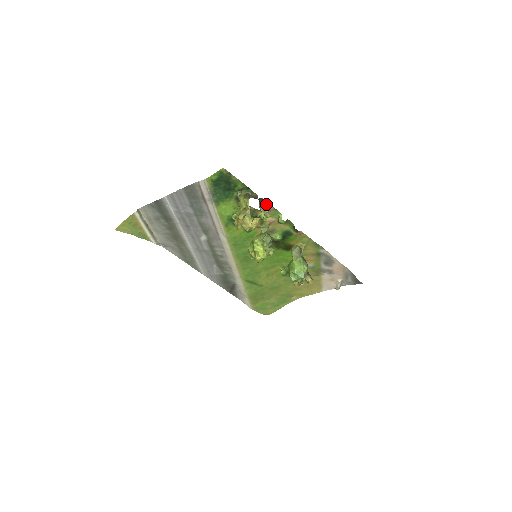
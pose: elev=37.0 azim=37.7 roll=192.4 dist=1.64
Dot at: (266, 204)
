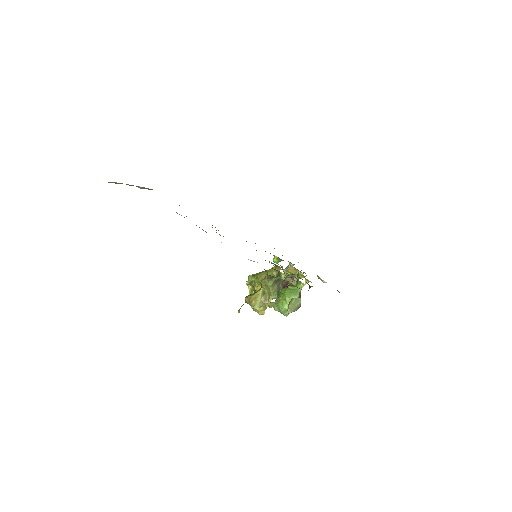
Dot at: occluded
